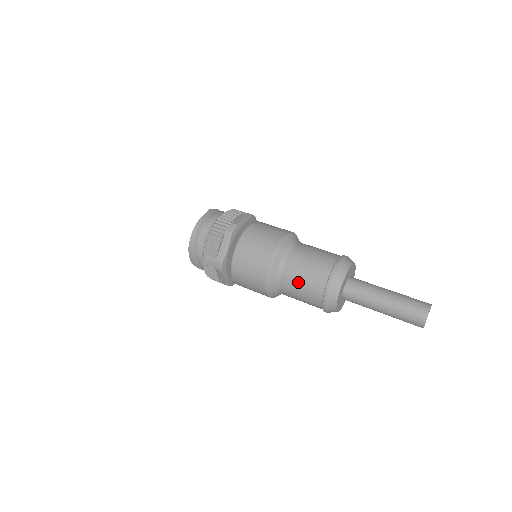
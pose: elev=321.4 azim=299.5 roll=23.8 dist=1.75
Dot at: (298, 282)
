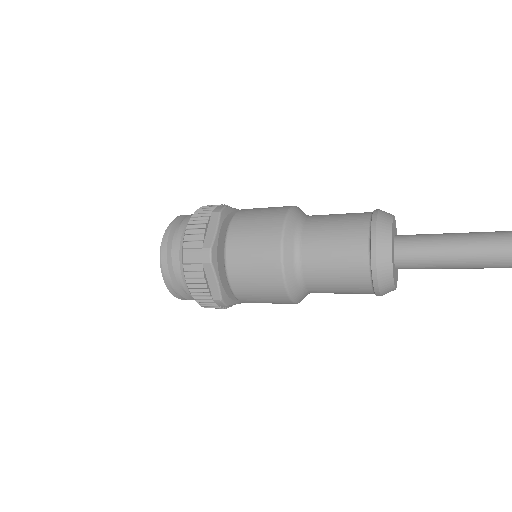
Dot at: (327, 245)
